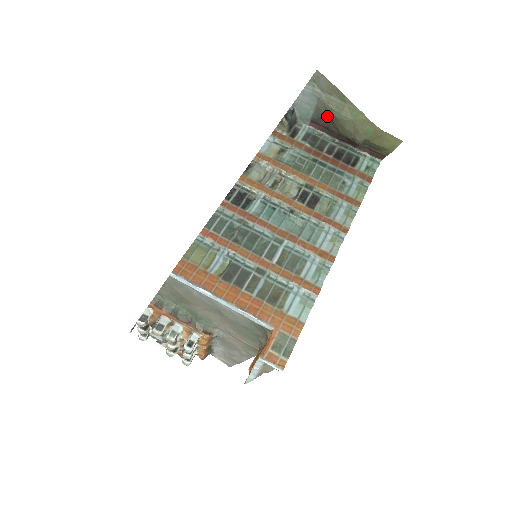
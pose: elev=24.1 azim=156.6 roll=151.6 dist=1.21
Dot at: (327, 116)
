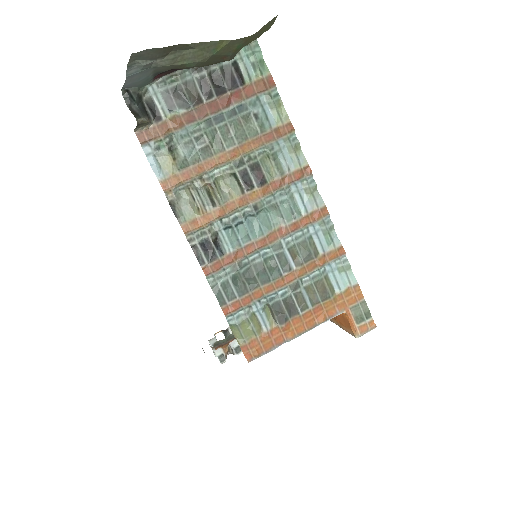
Dot at: (176, 68)
